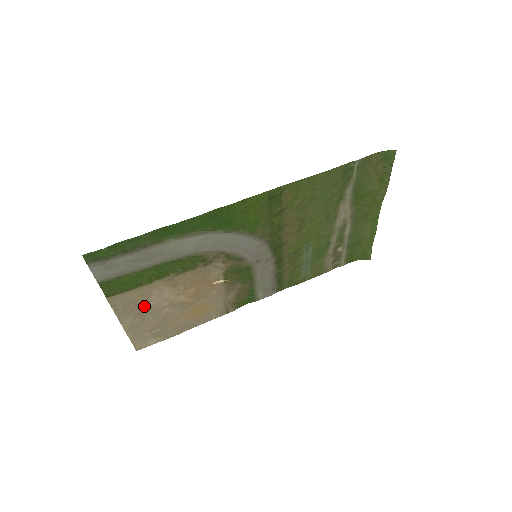
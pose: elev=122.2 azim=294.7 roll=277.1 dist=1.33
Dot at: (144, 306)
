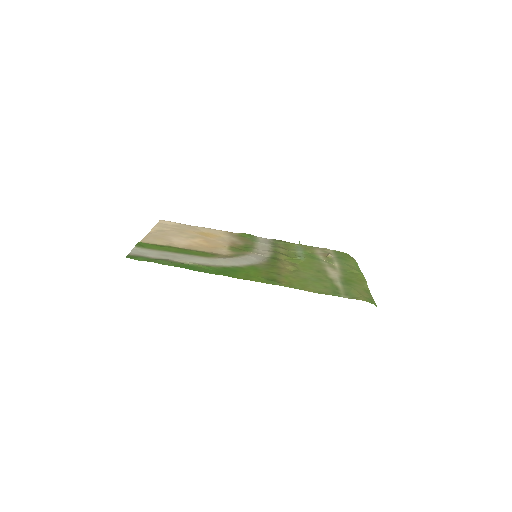
Dot at: (167, 237)
